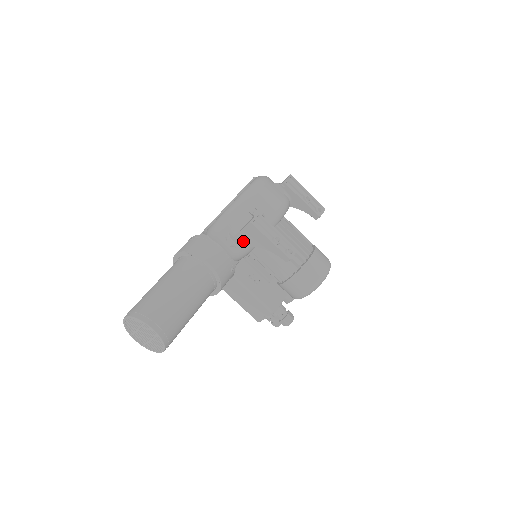
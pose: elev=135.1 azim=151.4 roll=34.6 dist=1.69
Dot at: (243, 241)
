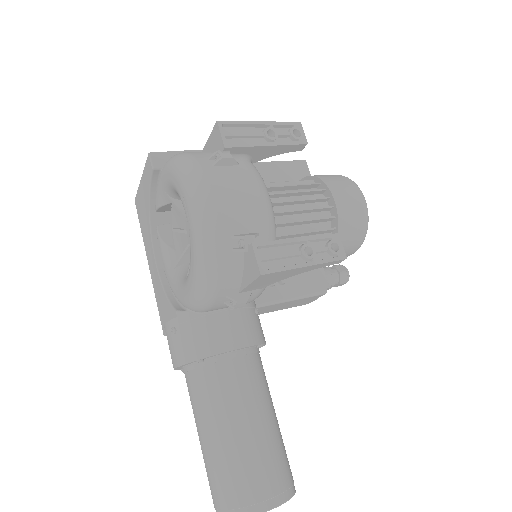
Dot at: (256, 288)
